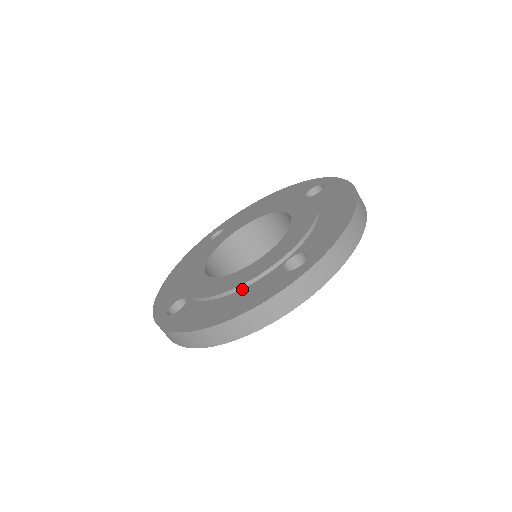
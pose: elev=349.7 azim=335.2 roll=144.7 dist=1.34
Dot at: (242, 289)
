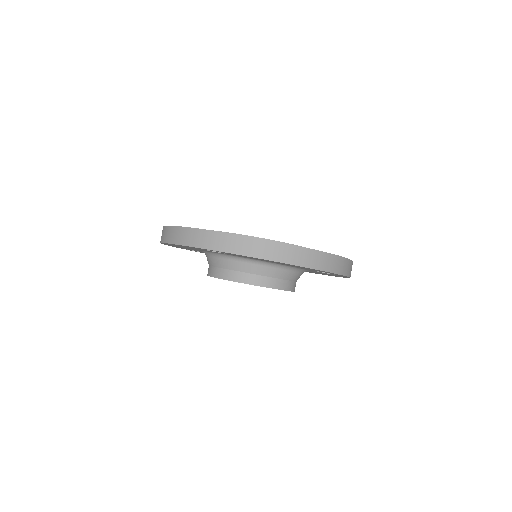
Dot at: occluded
